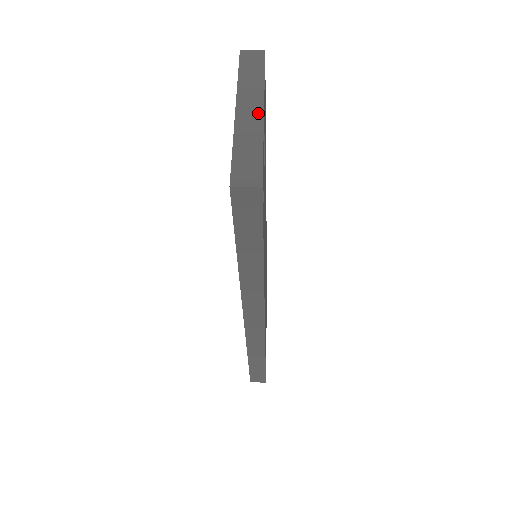
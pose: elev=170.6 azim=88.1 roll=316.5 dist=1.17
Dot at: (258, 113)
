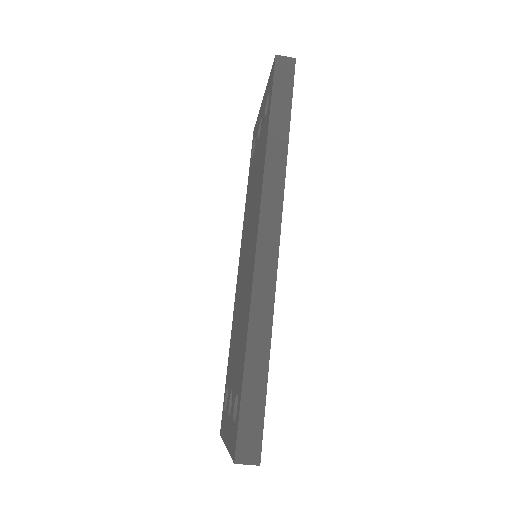
Dot at: occluded
